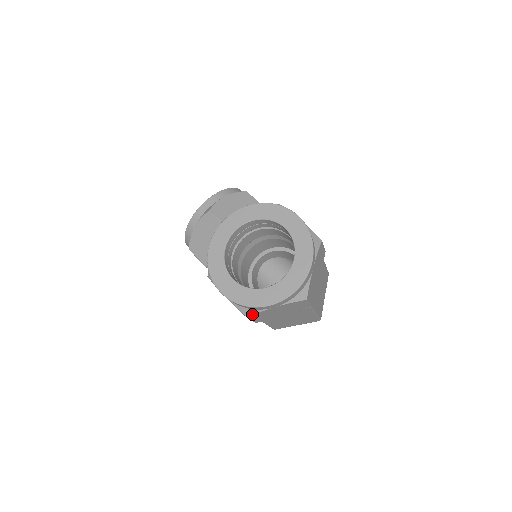
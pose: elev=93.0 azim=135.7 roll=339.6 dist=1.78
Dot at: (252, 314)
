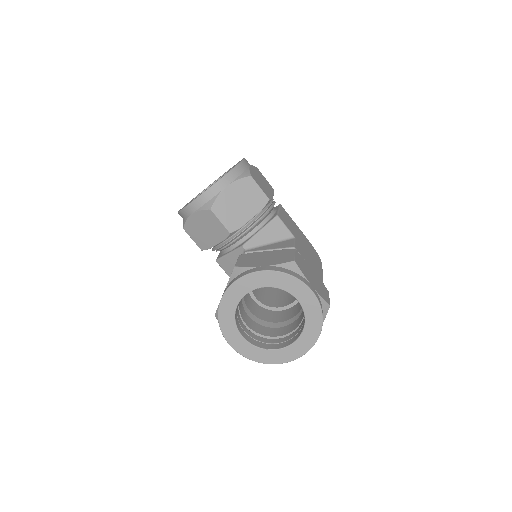
Dot at: occluded
